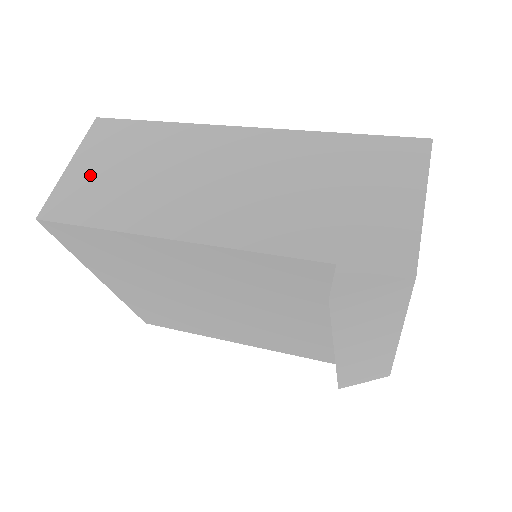
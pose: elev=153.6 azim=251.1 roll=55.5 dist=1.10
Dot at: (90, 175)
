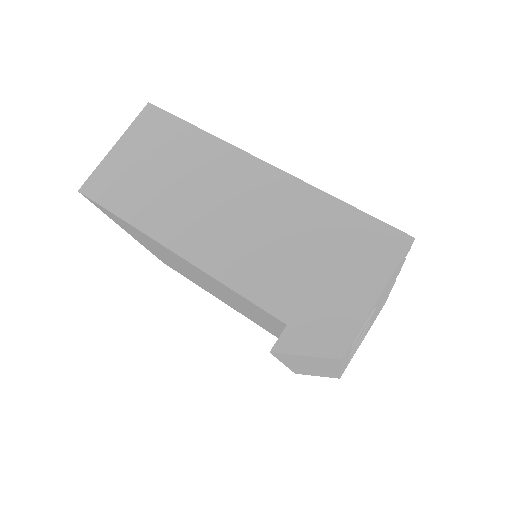
Dot at: (129, 163)
